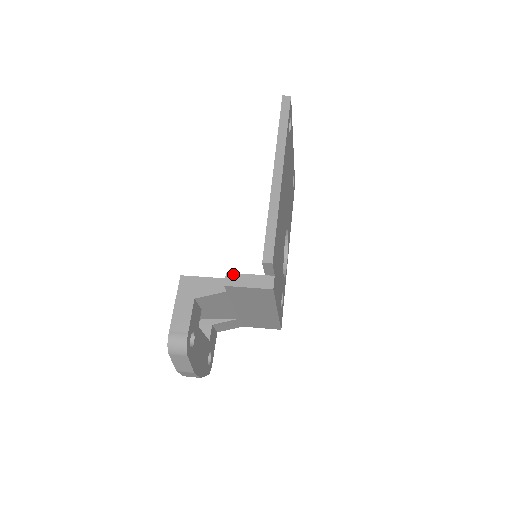
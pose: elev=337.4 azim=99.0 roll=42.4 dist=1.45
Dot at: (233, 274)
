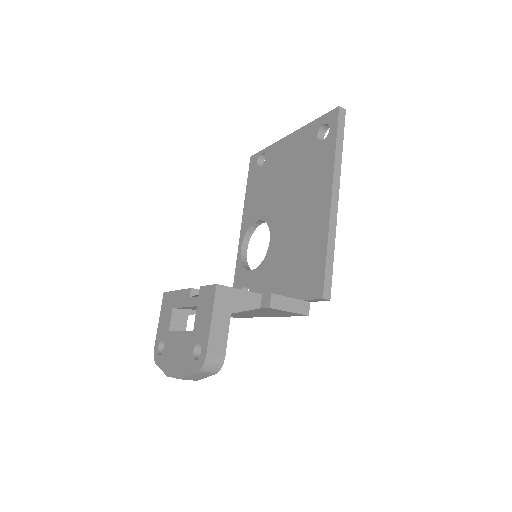
Dot at: (277, 296)
